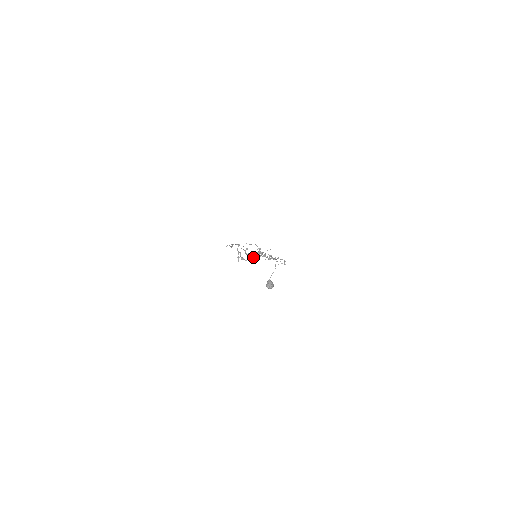
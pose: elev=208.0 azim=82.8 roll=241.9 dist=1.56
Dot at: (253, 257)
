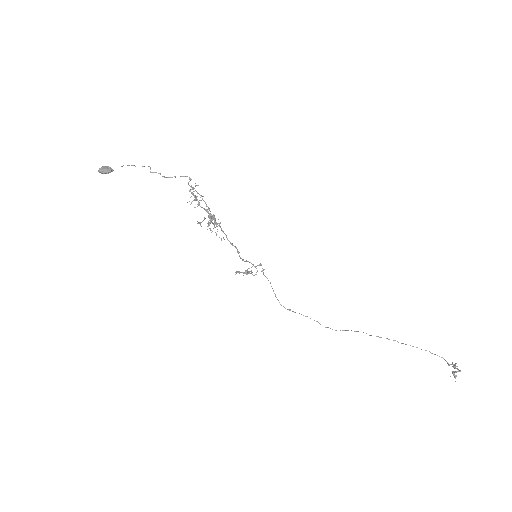
Dot at: occluded
